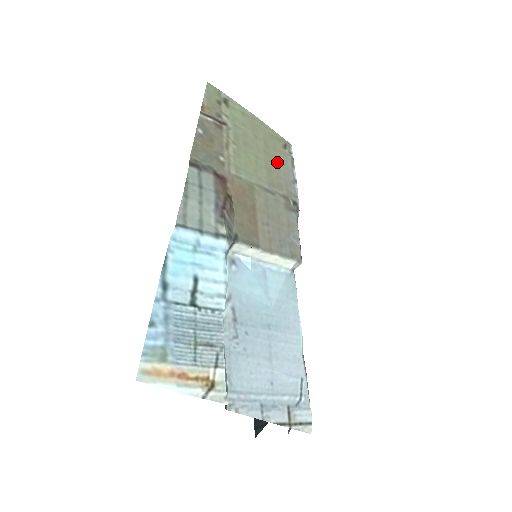
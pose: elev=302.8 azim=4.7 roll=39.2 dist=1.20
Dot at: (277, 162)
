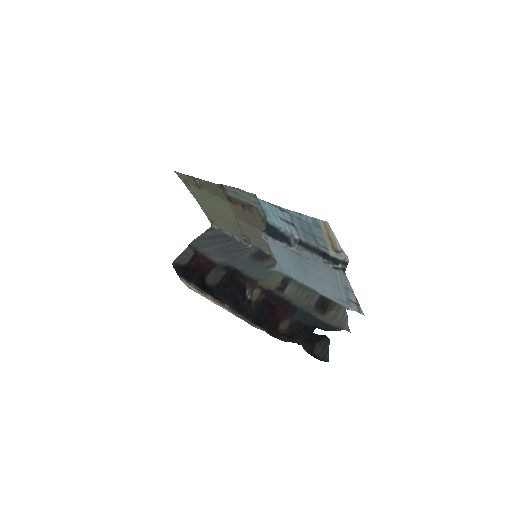
Dot at: (222, 222)
